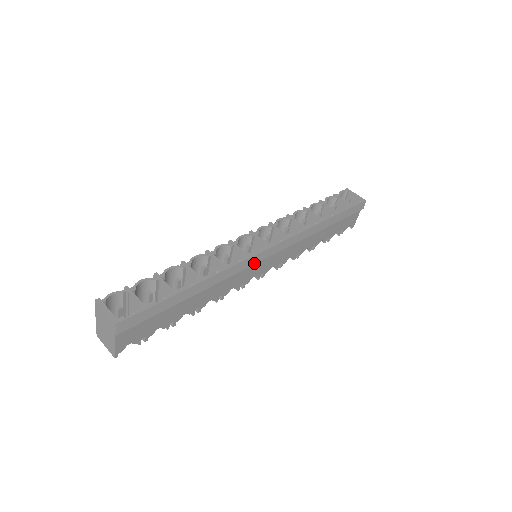
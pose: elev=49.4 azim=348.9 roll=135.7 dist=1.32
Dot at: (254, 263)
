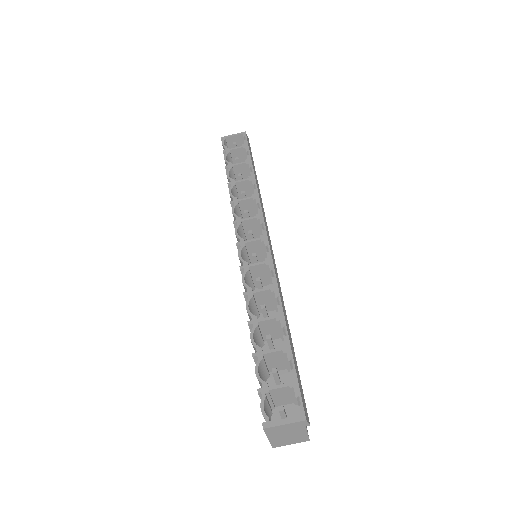
Dot at: (274, 261)
